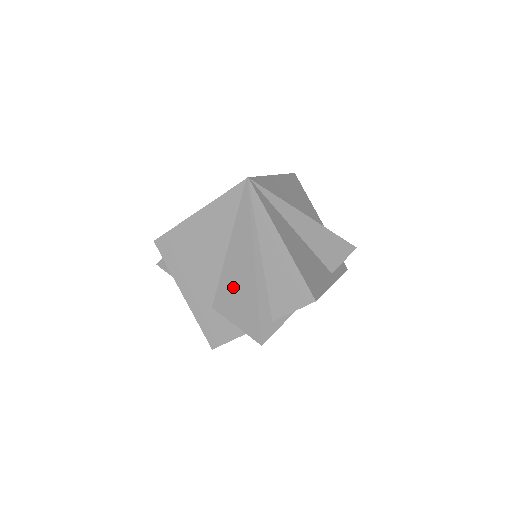
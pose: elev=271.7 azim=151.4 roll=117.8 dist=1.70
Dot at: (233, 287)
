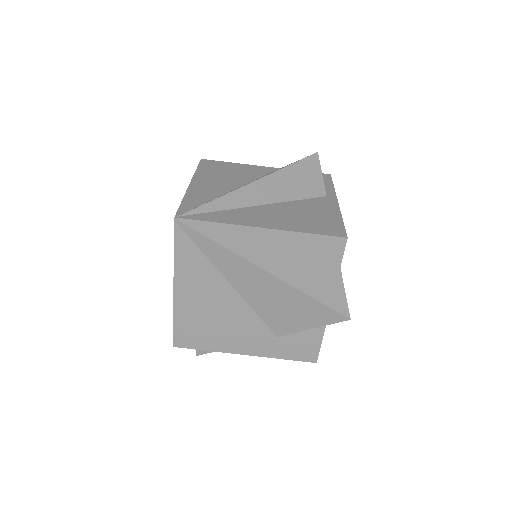
Dot at: (273, 306)
